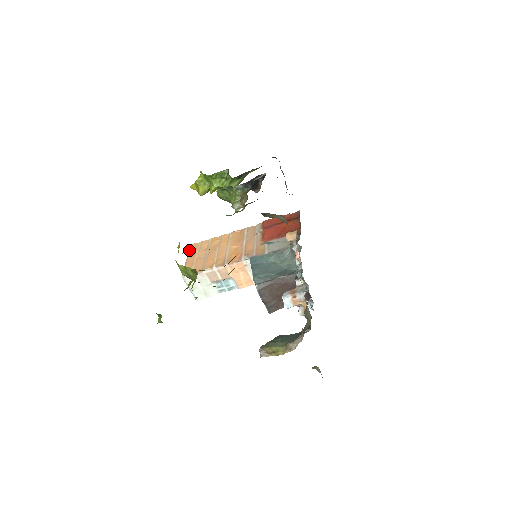
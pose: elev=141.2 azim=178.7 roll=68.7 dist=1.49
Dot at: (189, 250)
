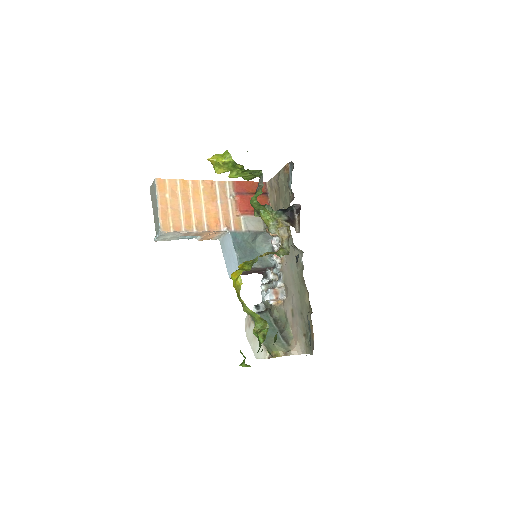
Dot at: (157, 189)
